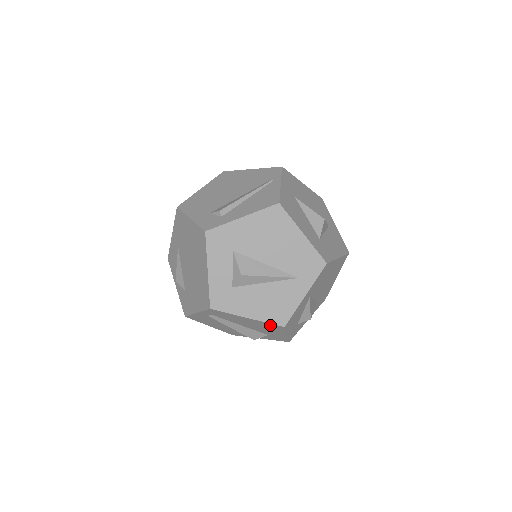
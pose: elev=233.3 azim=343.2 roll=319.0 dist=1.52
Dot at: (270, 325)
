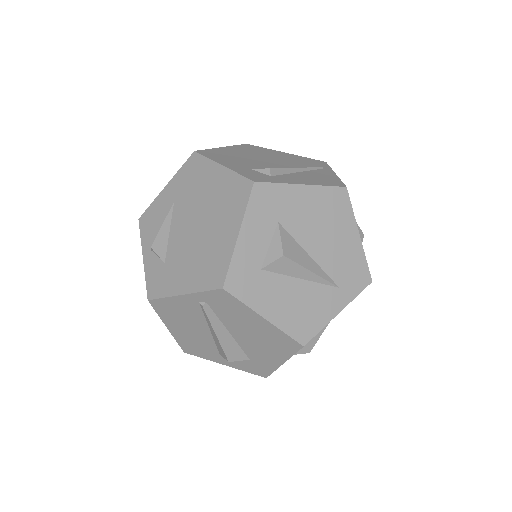
Dot at: (283, 339)
